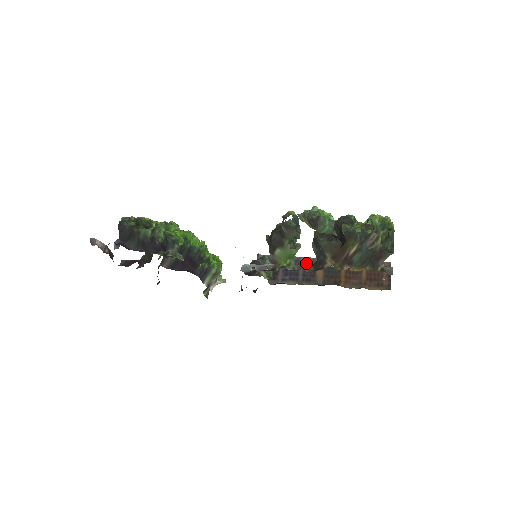
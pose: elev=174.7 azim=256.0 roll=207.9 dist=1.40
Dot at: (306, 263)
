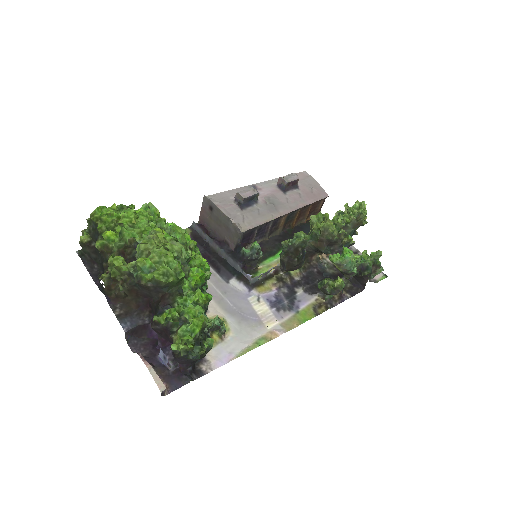
Dot at: (275, 220)
